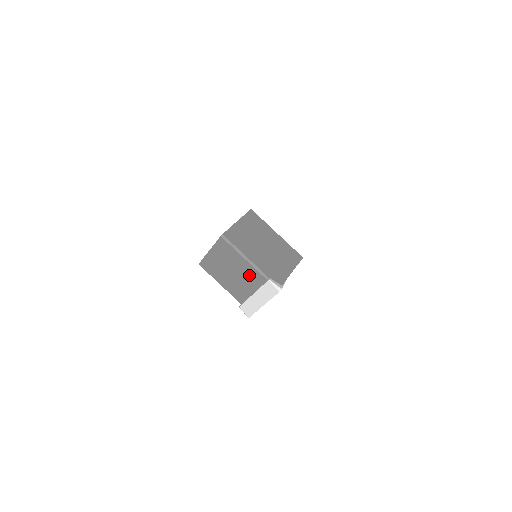
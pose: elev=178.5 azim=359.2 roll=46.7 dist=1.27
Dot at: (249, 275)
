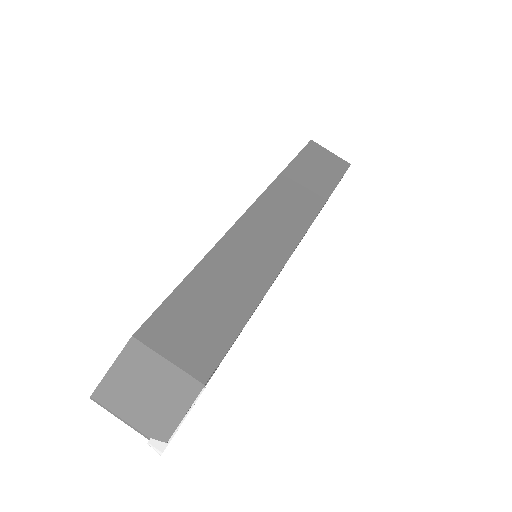
Dot at: occluded
